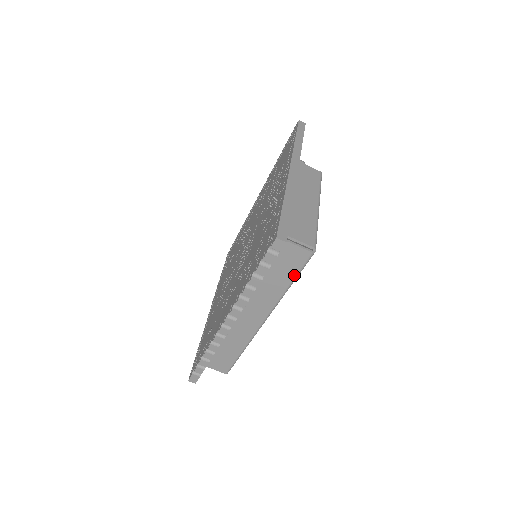
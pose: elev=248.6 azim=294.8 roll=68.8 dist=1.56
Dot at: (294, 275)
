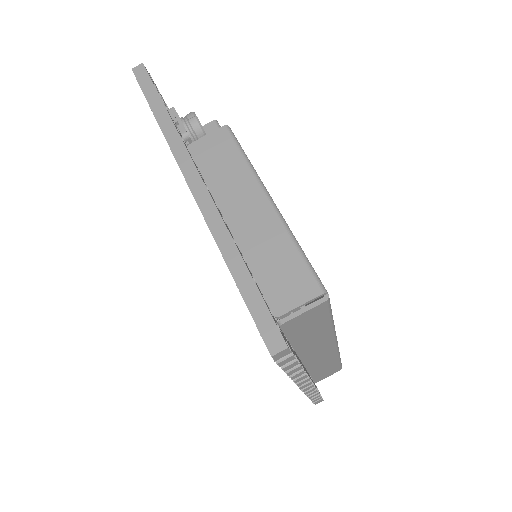
Dot at: (327, 319)
